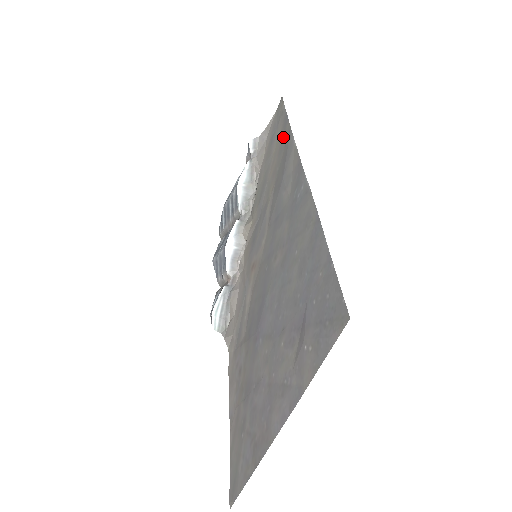
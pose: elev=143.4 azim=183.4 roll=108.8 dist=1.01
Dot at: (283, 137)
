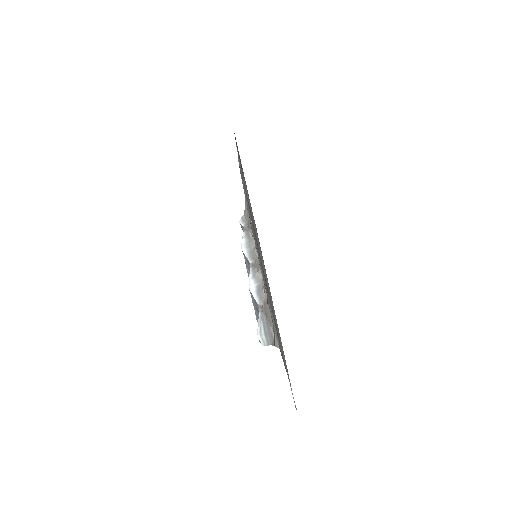
Dot at: occluded
